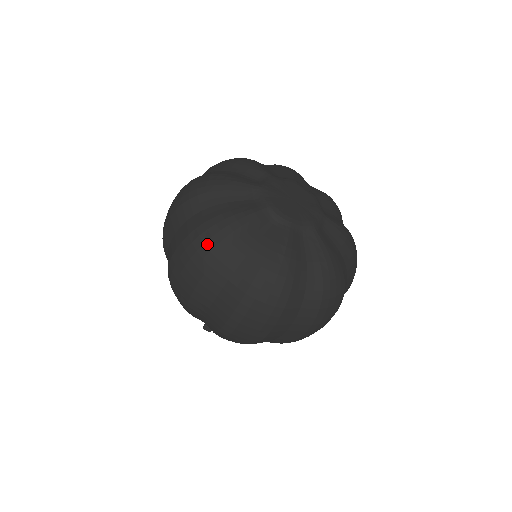
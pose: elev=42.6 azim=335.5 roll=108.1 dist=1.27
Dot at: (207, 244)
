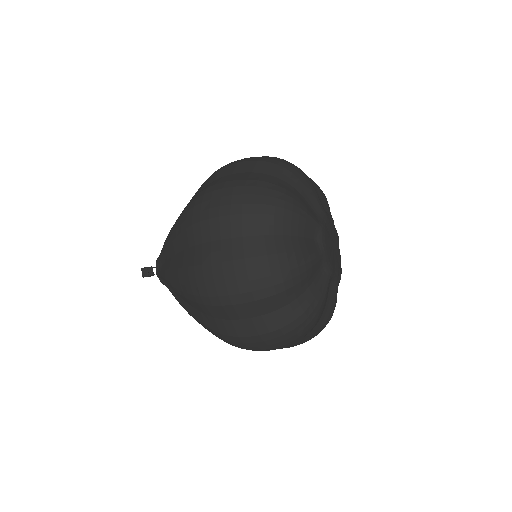
Dot at: (267, 198)
